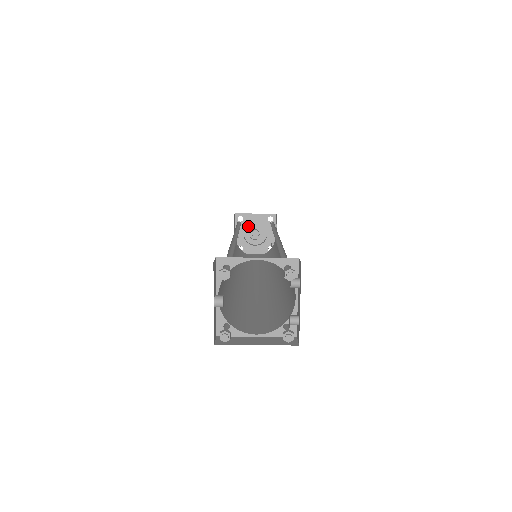
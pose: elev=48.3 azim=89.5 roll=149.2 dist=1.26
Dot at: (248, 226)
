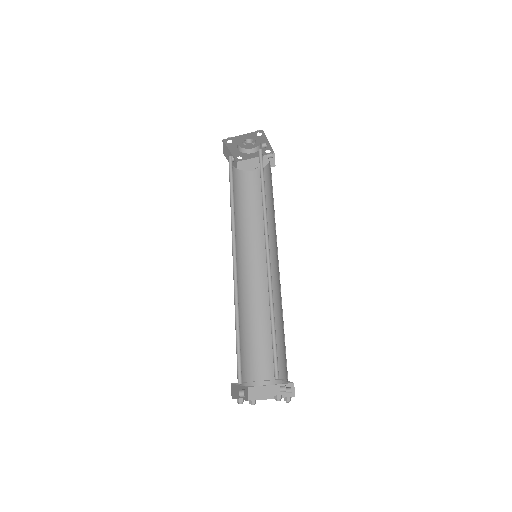
Dot at: occluded
